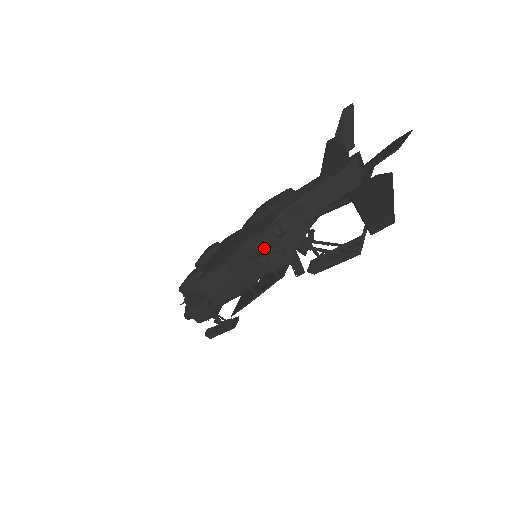
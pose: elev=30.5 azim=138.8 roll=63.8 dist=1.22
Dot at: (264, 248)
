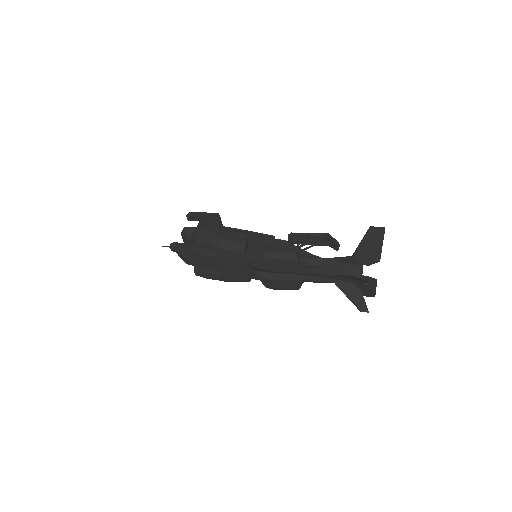
Dot at: occluded
